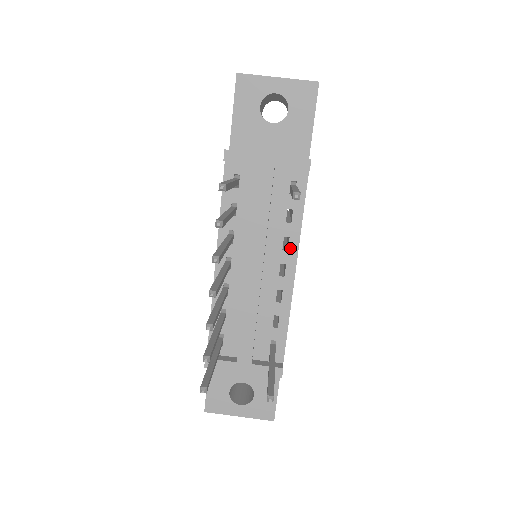
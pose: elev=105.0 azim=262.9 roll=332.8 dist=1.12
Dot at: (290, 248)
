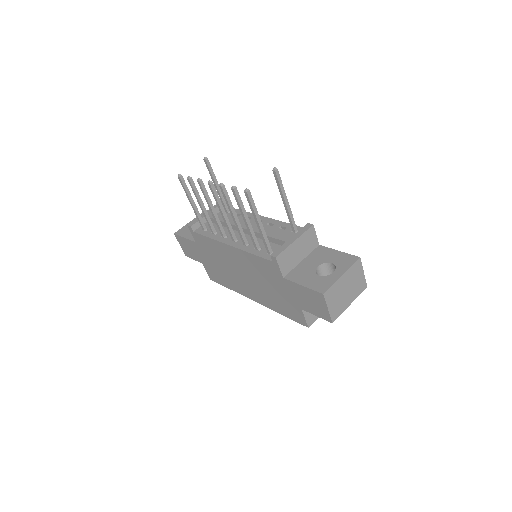
Dot at: (252, 217)
